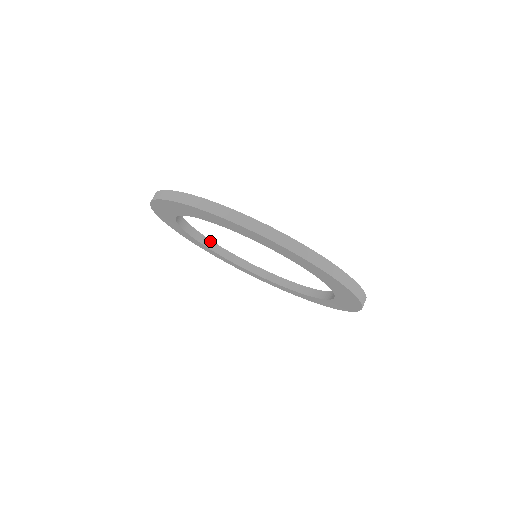
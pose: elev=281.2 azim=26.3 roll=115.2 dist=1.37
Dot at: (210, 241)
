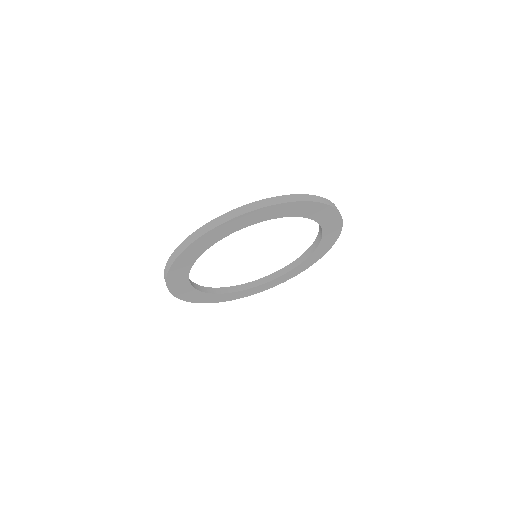
Dot at: (234, 287)
